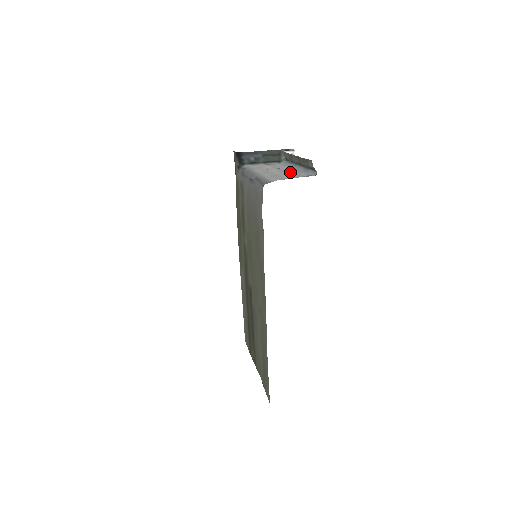
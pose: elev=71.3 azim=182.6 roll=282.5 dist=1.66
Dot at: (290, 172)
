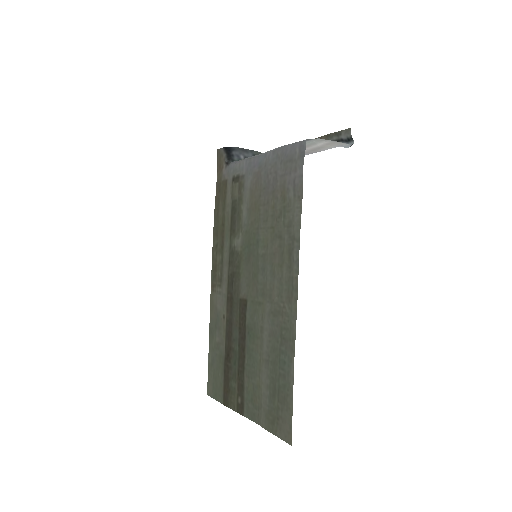
Dot at: (310, 152)
